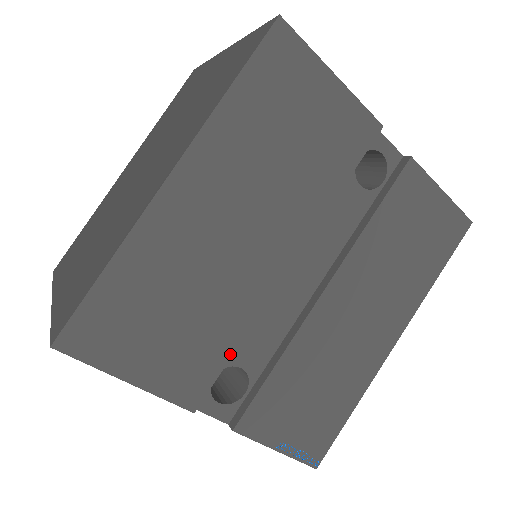
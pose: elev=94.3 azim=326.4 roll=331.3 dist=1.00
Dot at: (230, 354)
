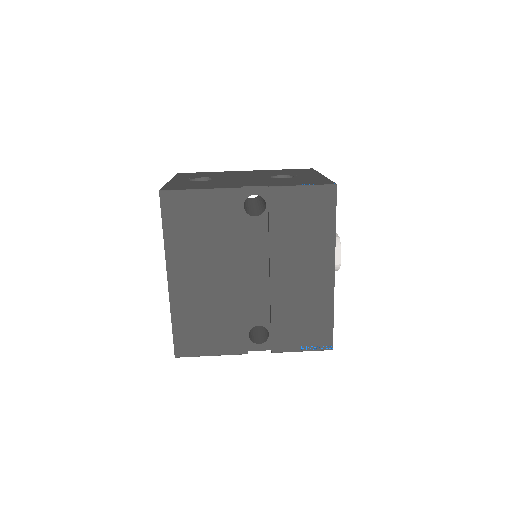
Dot at: (245, 325)
